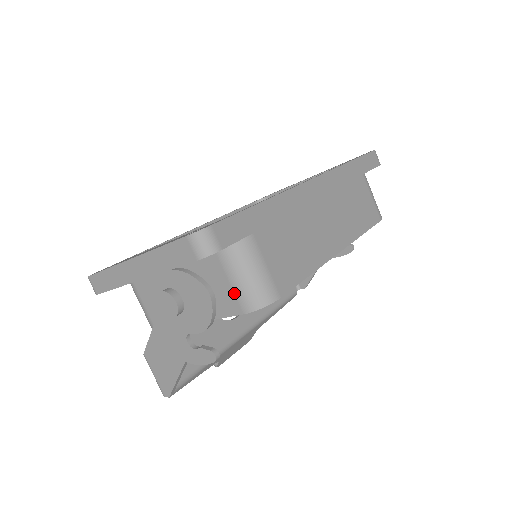
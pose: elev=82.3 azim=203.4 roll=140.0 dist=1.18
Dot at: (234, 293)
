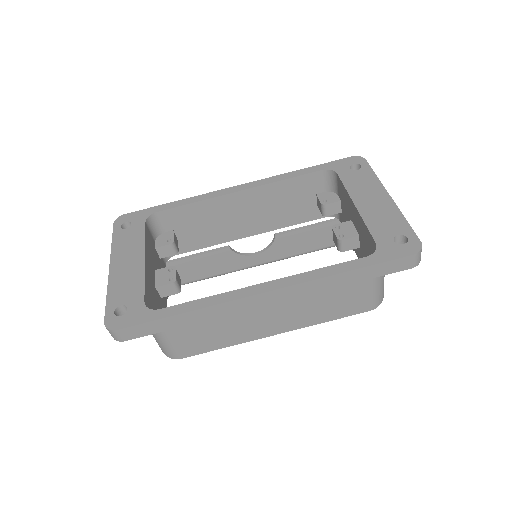
Dot at: occluded
